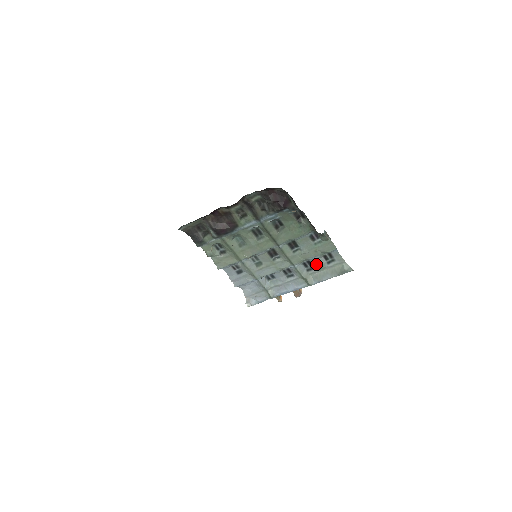
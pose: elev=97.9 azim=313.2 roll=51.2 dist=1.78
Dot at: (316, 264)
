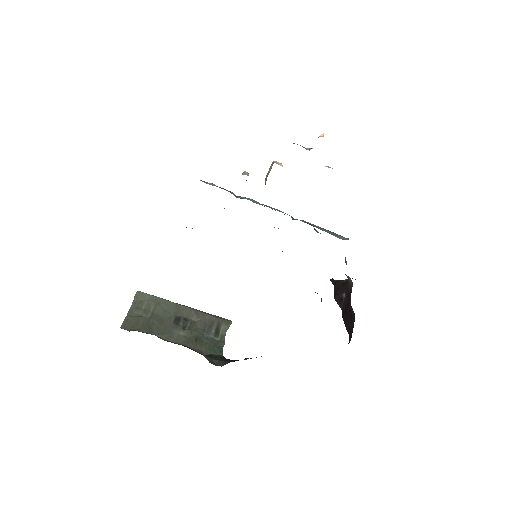
Dot at: (318, 232)
